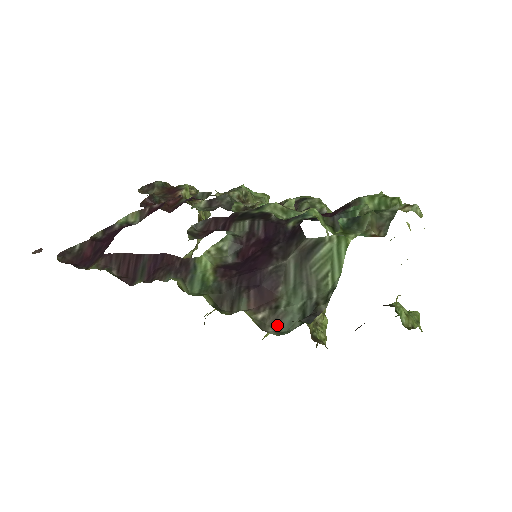
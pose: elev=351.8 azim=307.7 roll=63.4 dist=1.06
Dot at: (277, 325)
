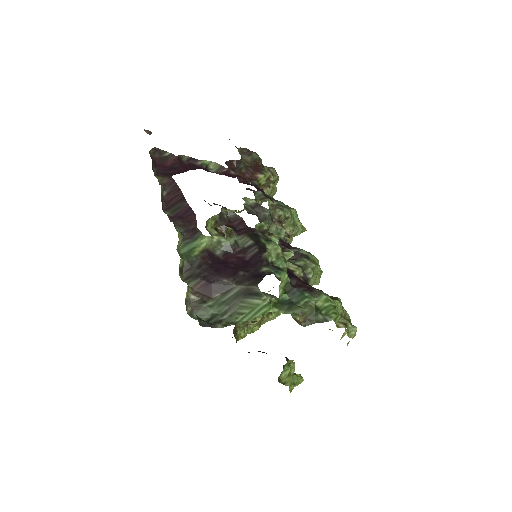
Dot at: (195, 310)
